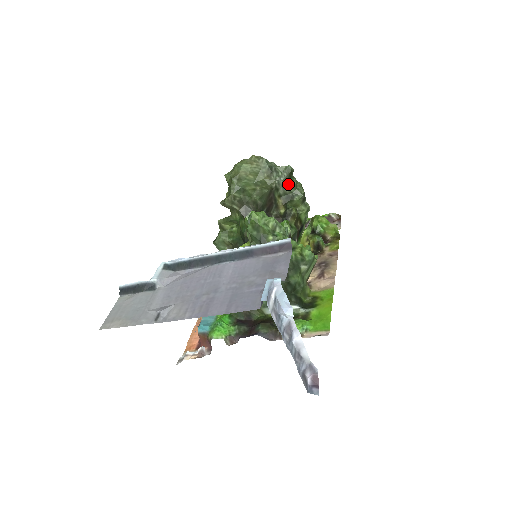
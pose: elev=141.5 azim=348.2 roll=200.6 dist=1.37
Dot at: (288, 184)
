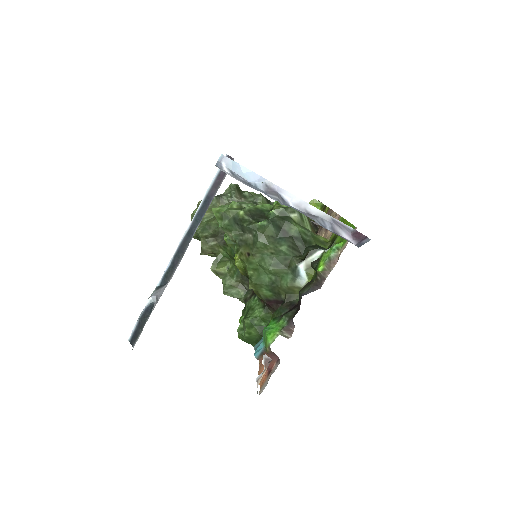
Dot at: (243, 197)
